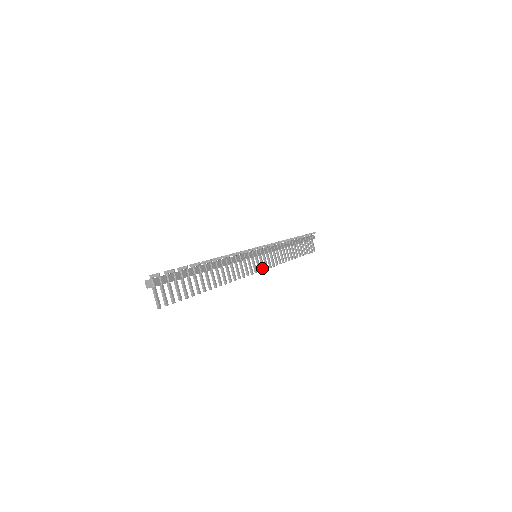
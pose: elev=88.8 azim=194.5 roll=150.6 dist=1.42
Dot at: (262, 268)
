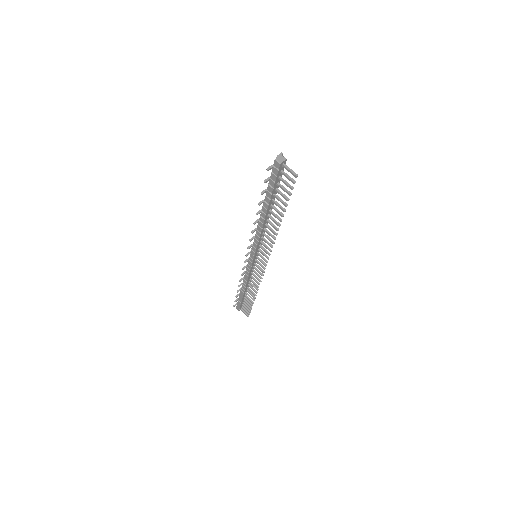
Dot at: (263, 267)
